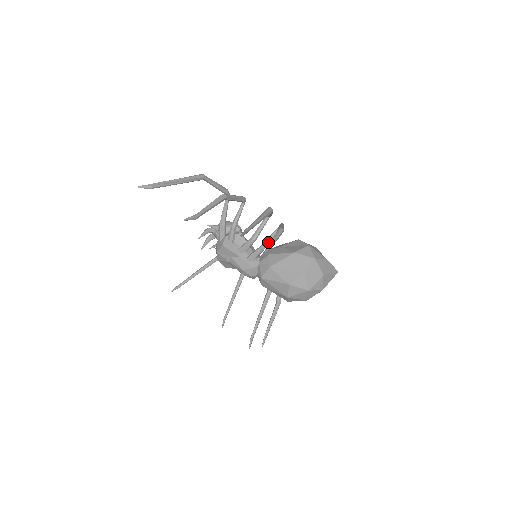
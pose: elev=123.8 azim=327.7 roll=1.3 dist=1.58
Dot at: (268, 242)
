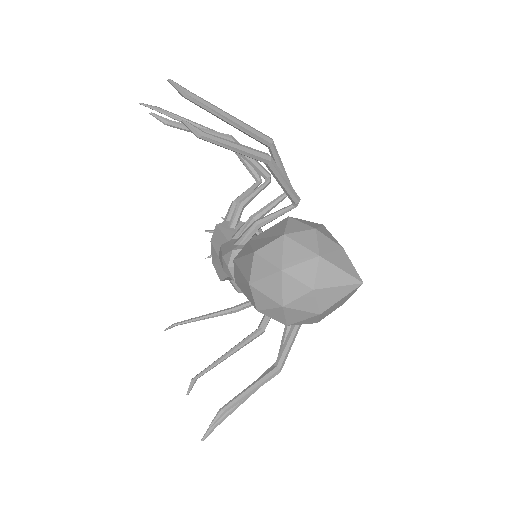
Dot at: (268, 217)
